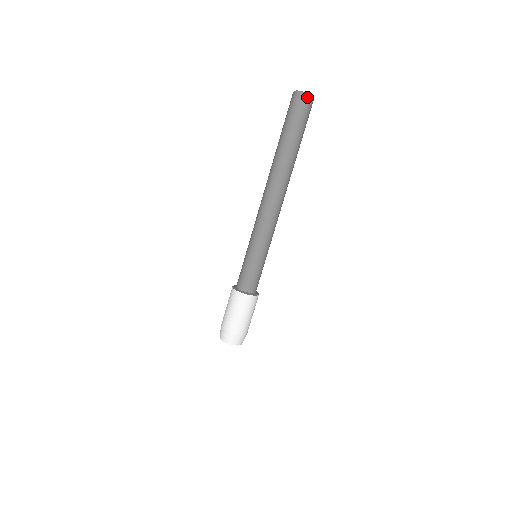
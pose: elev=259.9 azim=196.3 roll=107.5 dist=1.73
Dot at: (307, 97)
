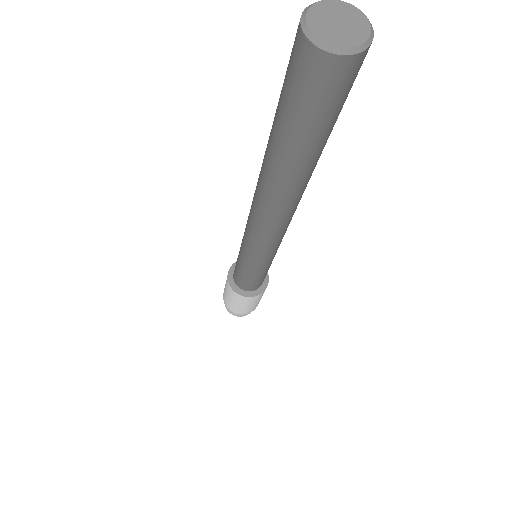
Dot at: (353, 61)
